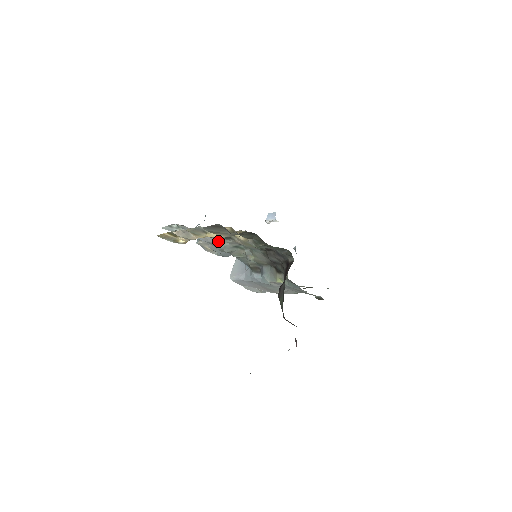
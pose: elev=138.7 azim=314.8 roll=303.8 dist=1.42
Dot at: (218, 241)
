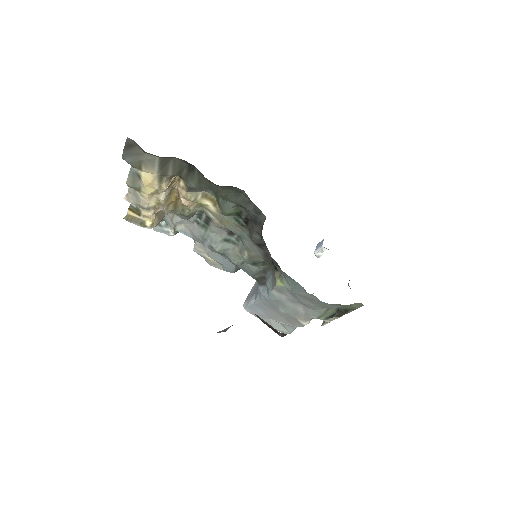
Dot at: (203, 232)
